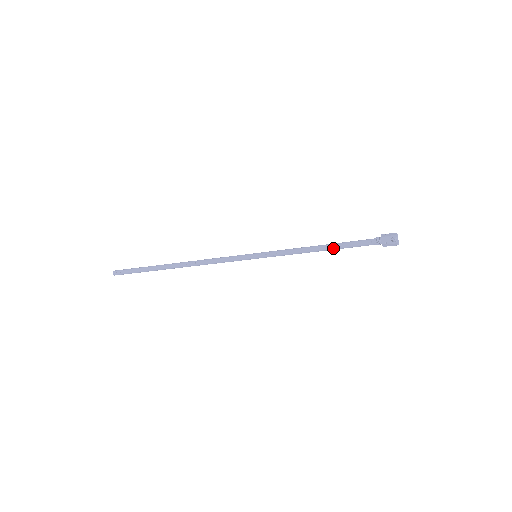
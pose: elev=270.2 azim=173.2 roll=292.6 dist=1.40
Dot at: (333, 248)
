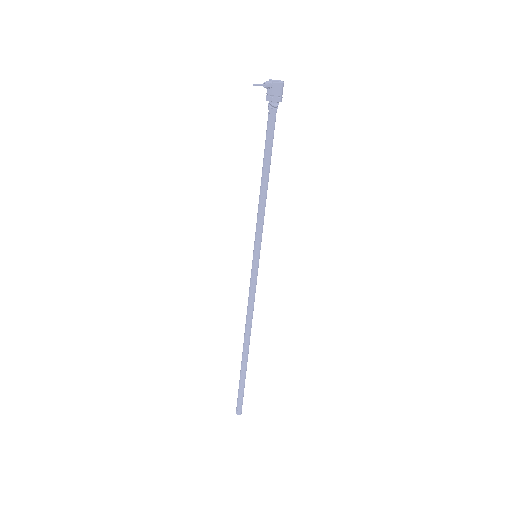
Dot at: (266, 164)
